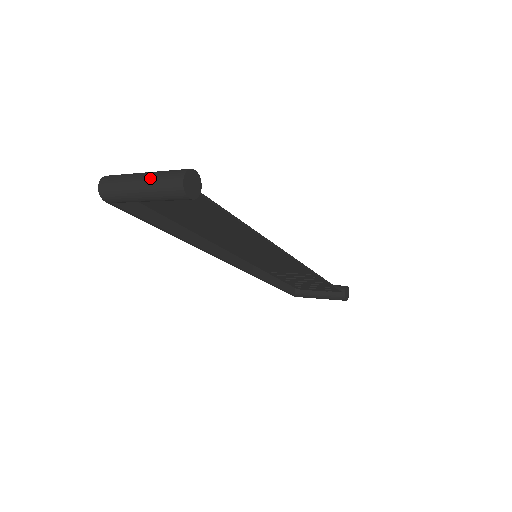
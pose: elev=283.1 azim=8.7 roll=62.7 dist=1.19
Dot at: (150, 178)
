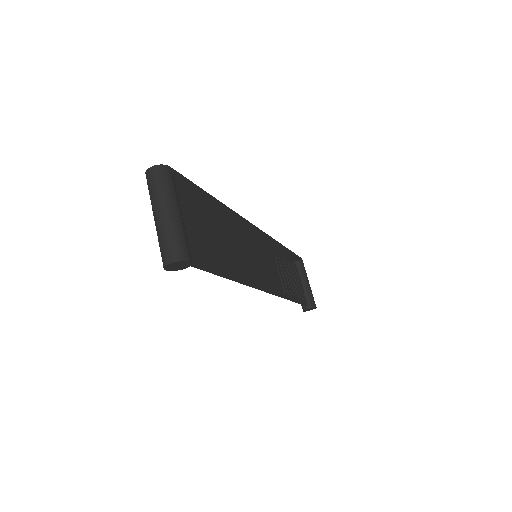
Dot at: (165, 225)
